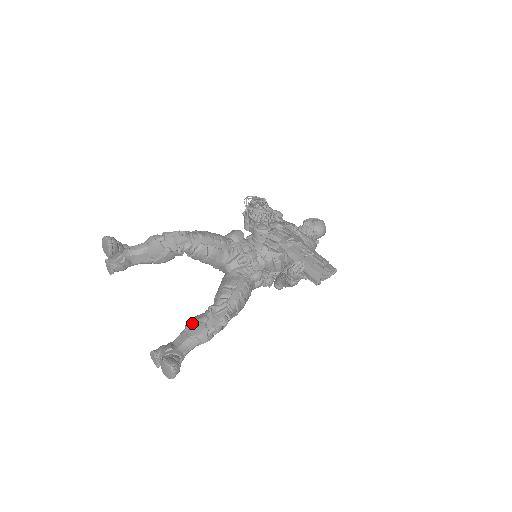
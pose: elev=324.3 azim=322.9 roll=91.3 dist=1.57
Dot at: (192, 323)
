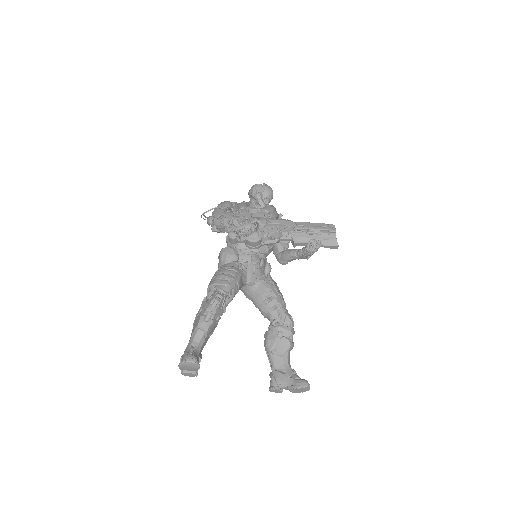
Dot at: (273, 345)
